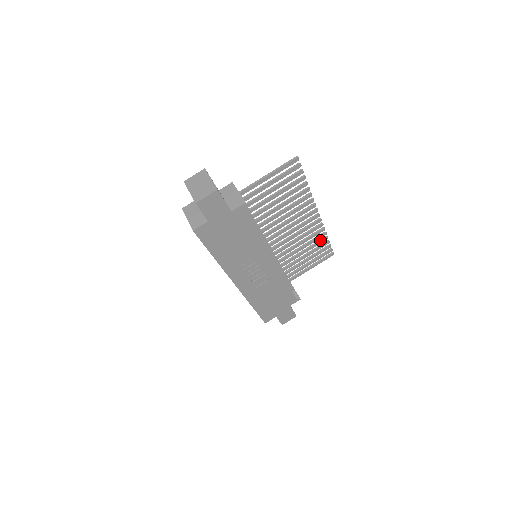
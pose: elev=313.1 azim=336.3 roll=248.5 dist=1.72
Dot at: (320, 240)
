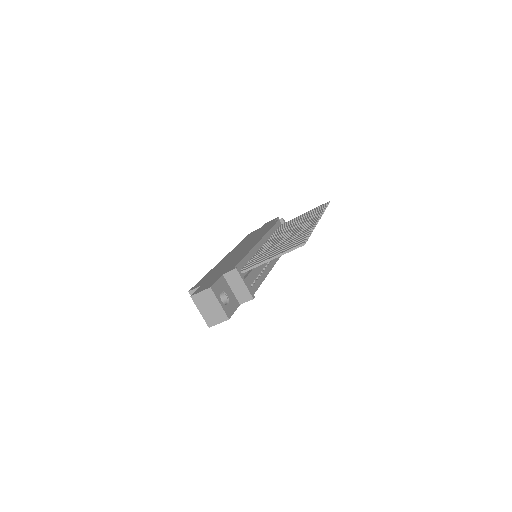
Dot at: occluded
